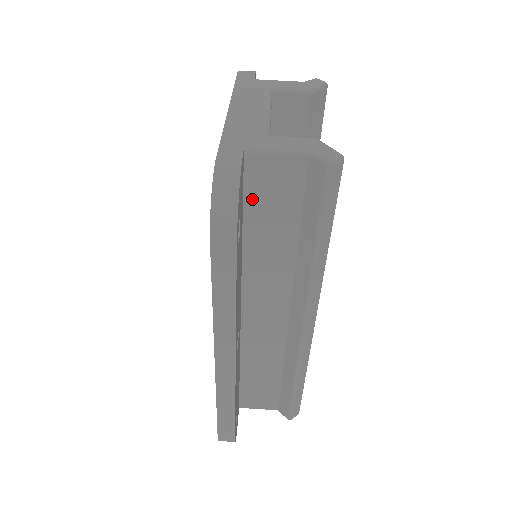
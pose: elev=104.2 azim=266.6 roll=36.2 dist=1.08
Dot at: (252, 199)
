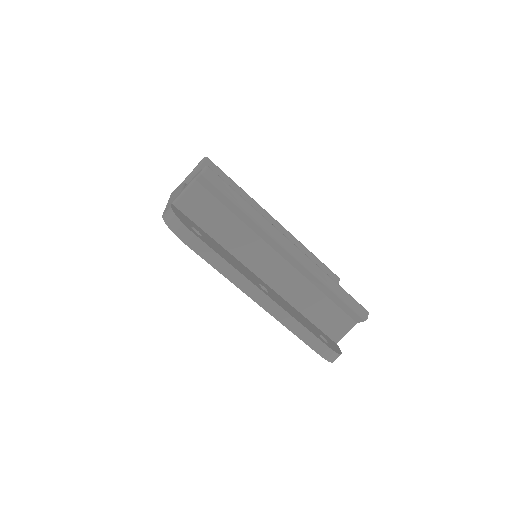
Dot at: (198, 220)
